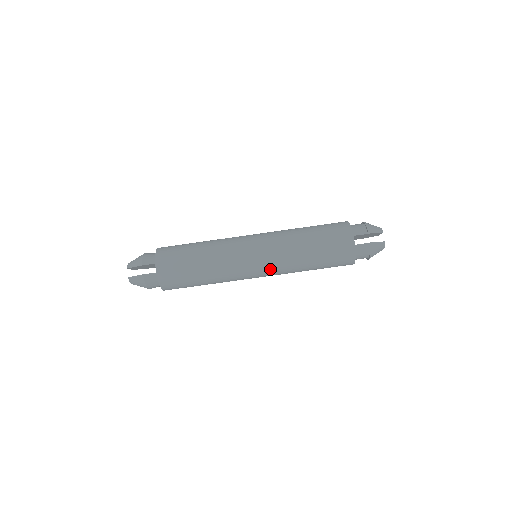
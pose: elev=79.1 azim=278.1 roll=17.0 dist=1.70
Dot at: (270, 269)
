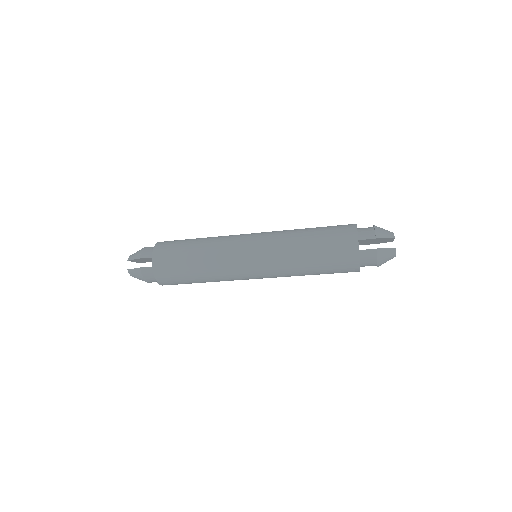
Dot at: (267, 271)
